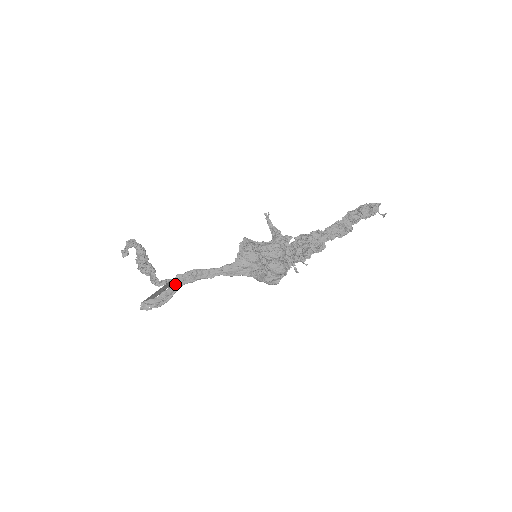
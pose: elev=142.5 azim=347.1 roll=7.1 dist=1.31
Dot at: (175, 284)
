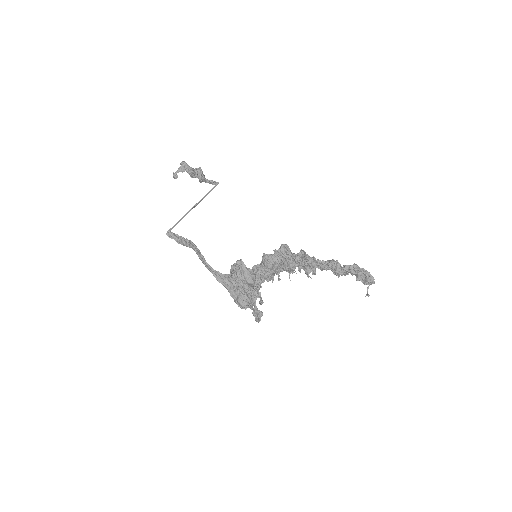
Dot at: occluded
